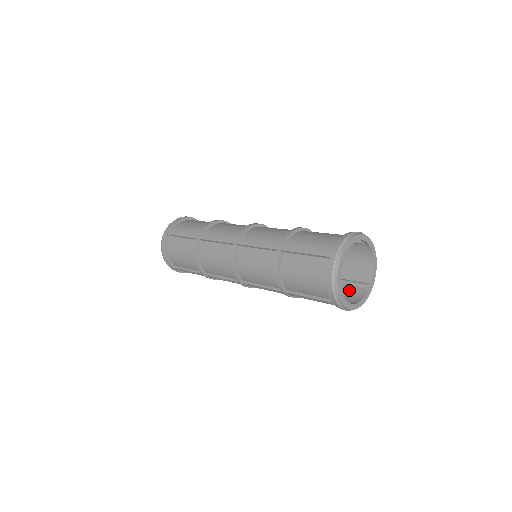
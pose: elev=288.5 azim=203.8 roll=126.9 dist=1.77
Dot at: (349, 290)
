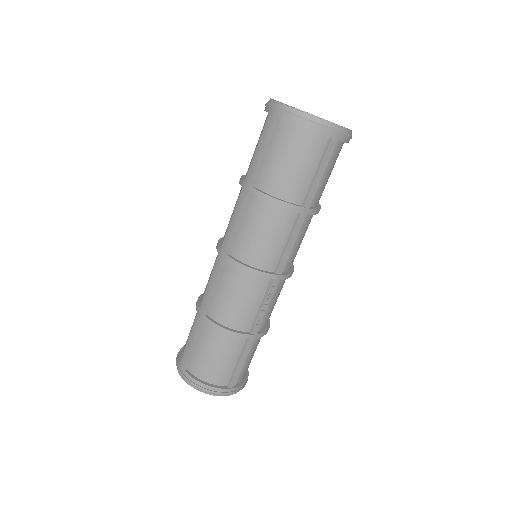
Dot at: occluded
